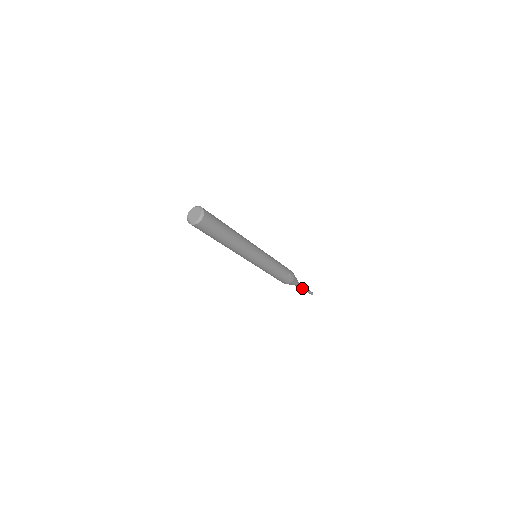
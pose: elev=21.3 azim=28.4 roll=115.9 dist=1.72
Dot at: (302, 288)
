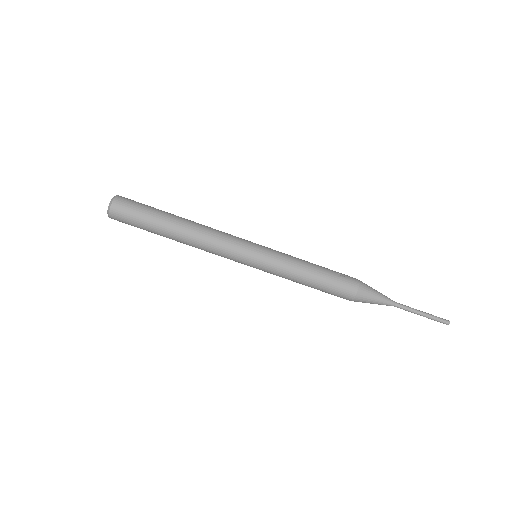
Dot at: (409, 310)
